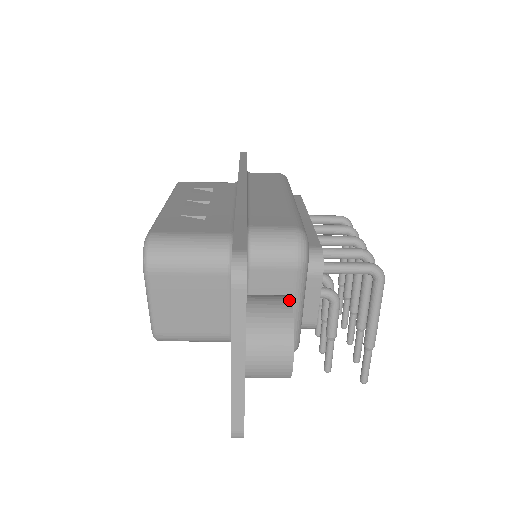
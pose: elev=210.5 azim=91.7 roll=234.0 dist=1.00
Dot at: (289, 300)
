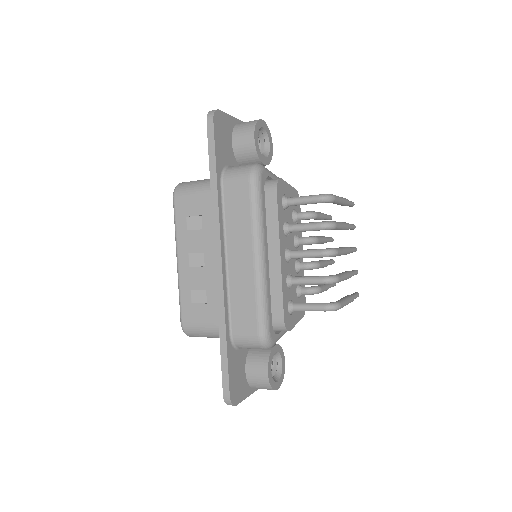
Dot at: (266, 373)
